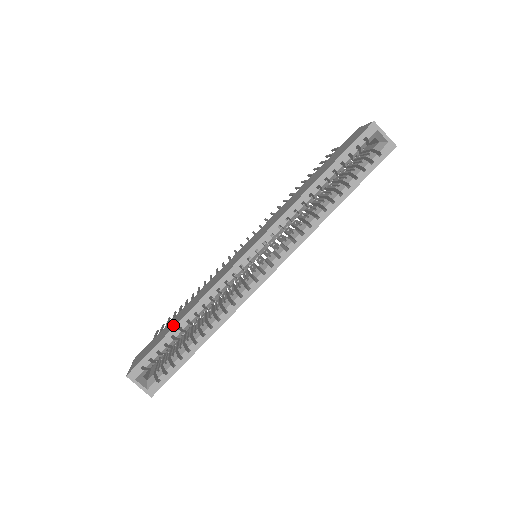
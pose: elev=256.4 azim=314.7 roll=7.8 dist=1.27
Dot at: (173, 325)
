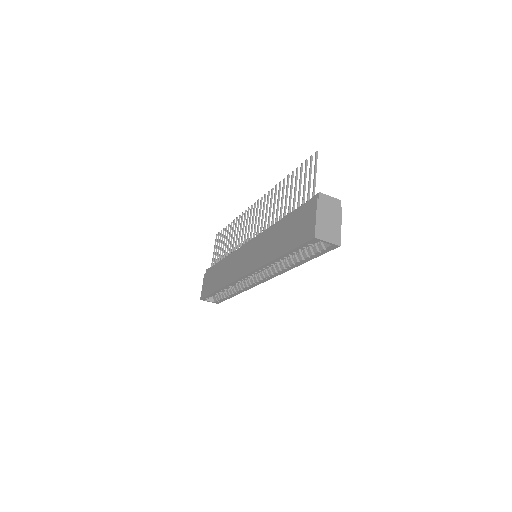
Dot at: (215, 287)
